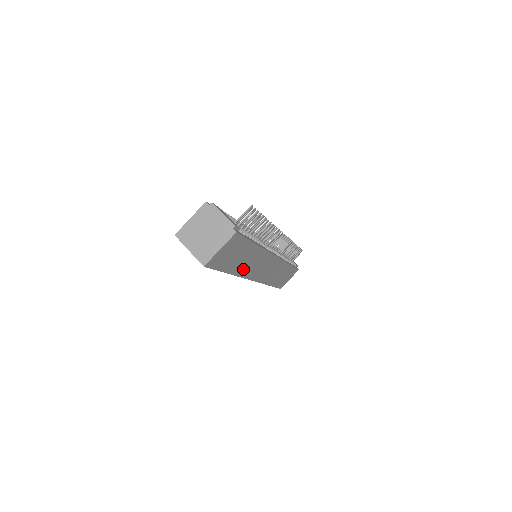
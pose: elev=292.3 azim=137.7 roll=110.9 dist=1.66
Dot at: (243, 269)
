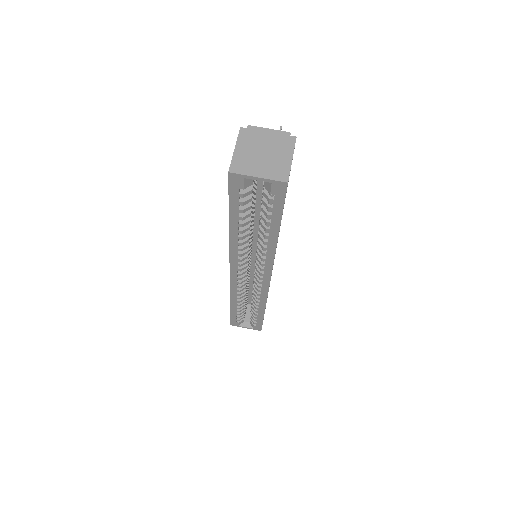
Dot at: occluded
